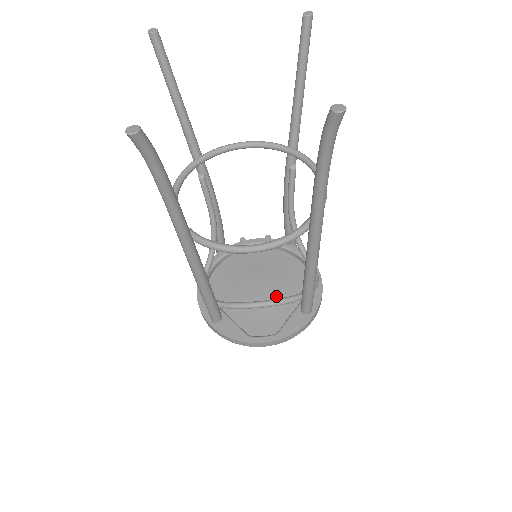
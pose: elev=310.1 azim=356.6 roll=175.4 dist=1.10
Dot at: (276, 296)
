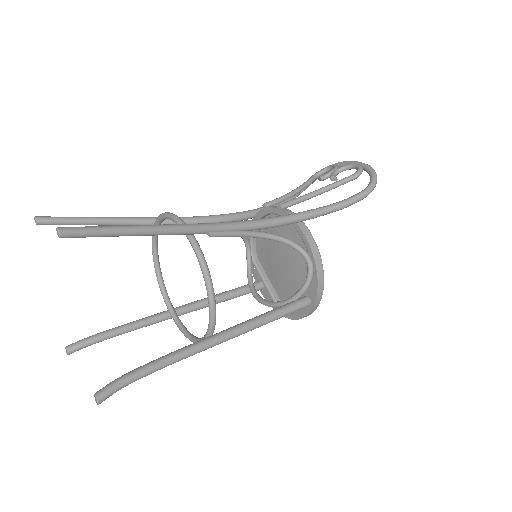
Dot at: (293, 275)
